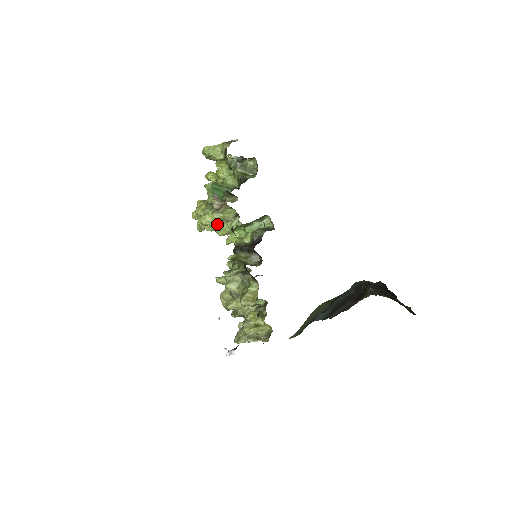
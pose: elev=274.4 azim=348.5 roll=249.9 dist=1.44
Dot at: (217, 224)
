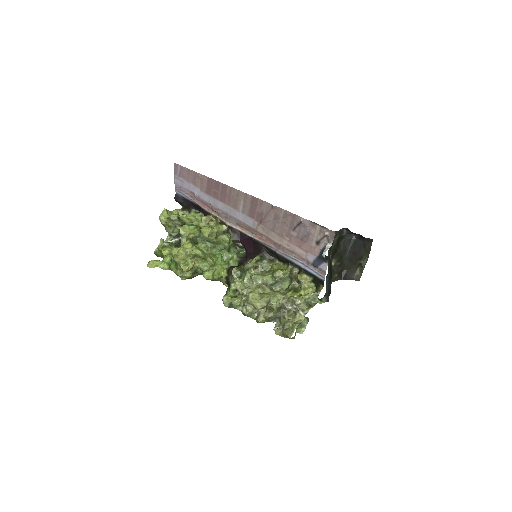
Dot at: occluded
